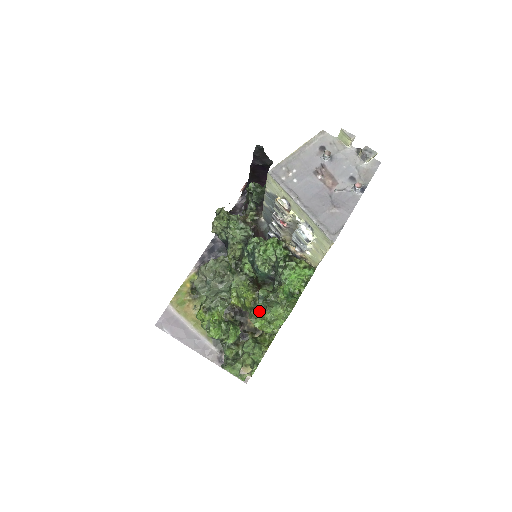
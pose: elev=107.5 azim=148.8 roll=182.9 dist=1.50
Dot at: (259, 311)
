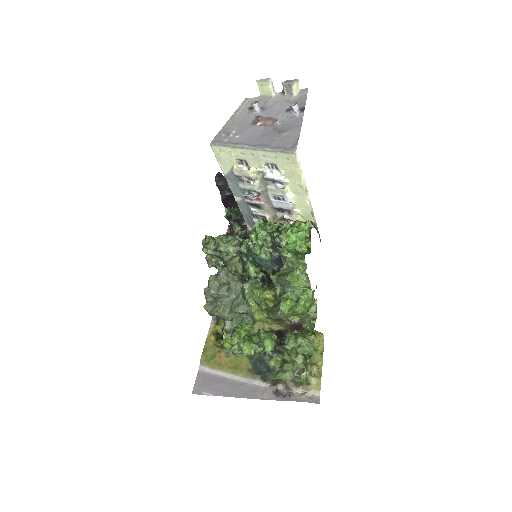
Dot at: (281, 296)
